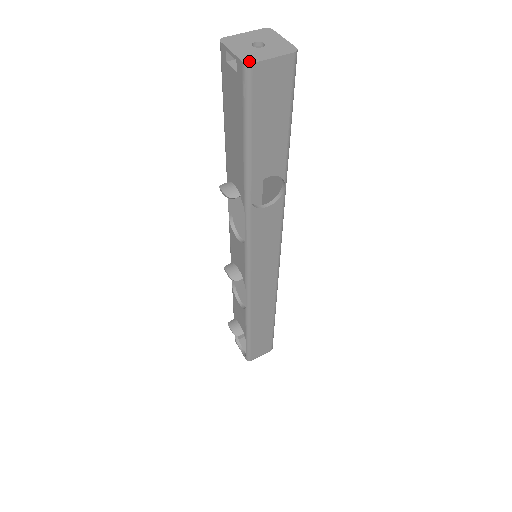
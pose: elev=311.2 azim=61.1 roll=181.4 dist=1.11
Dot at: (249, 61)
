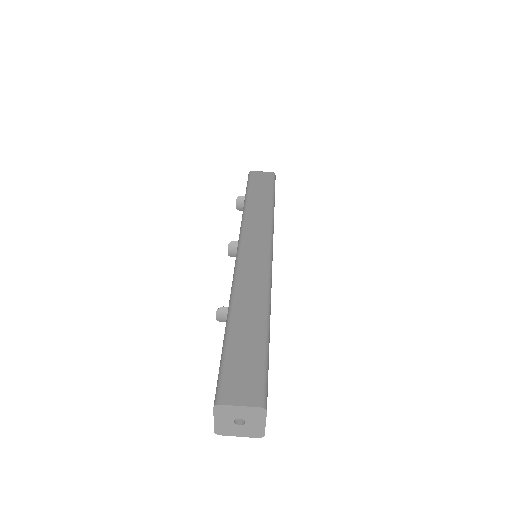
Dot at: (219, 433)
